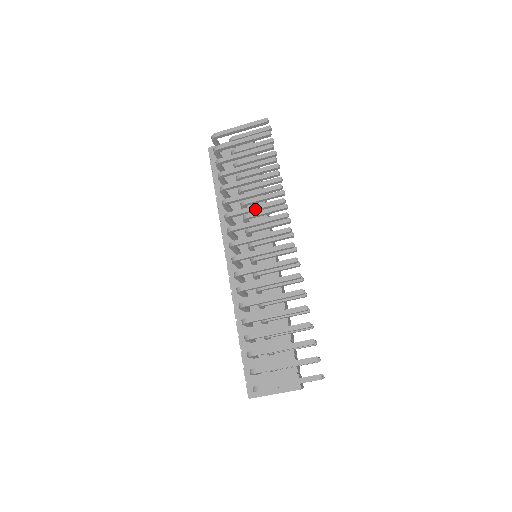
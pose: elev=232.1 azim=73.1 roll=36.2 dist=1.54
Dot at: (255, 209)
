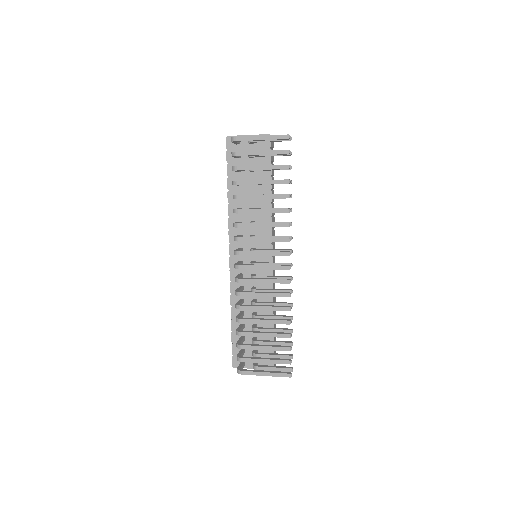
Dot at: occluded
